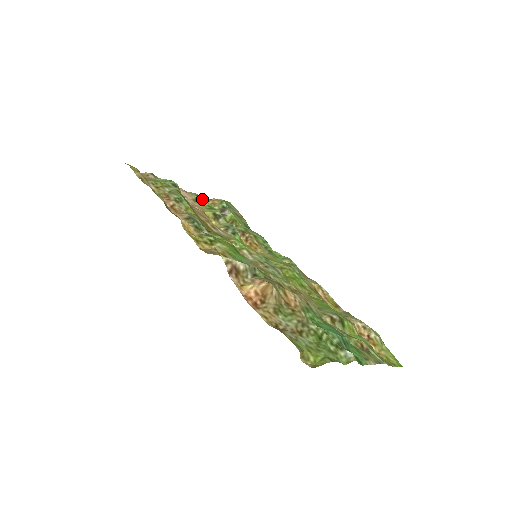
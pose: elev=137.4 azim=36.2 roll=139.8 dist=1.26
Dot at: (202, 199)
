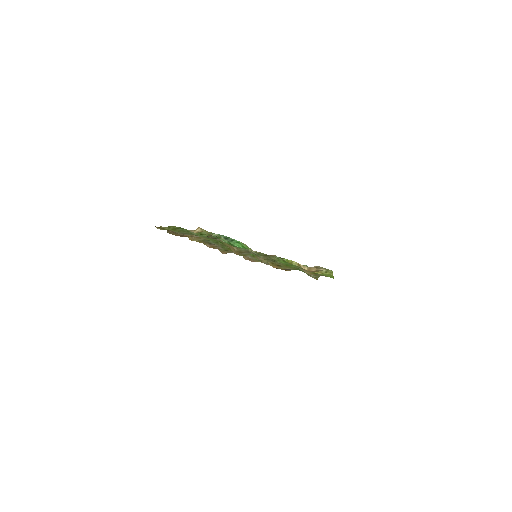
Dot at: occluded
